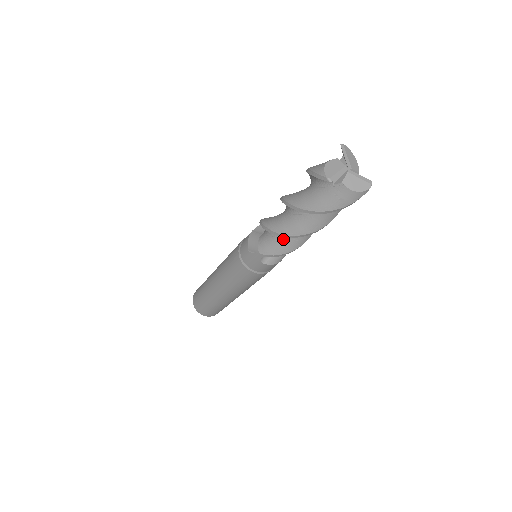
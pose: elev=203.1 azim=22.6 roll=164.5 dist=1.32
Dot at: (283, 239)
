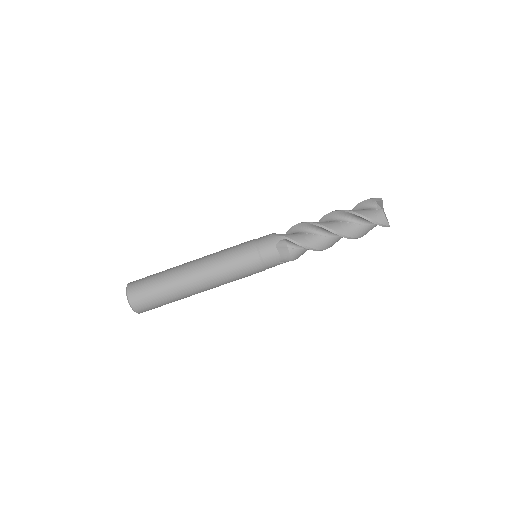
Dot at: (309, 235)
